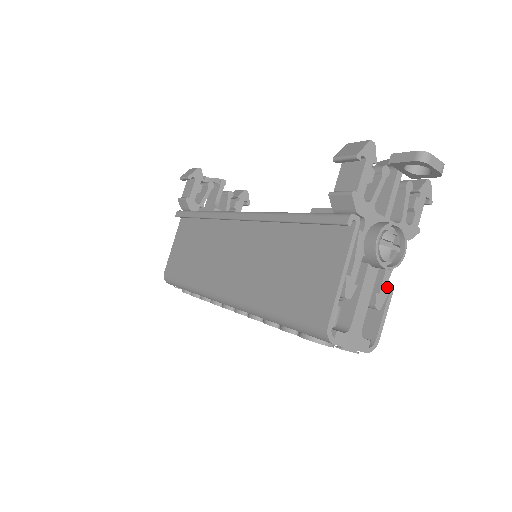
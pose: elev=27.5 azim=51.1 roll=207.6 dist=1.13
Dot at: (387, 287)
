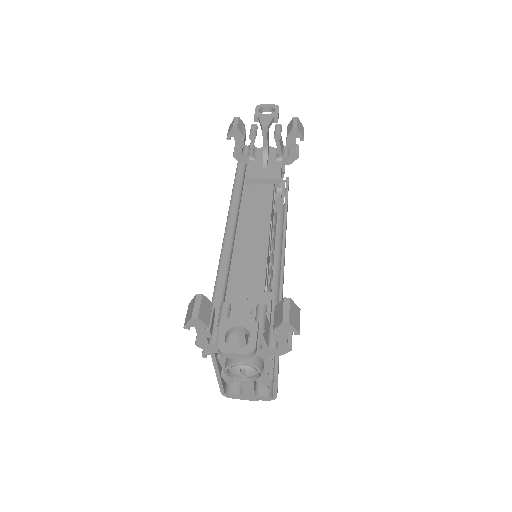
Dot at: occluded
